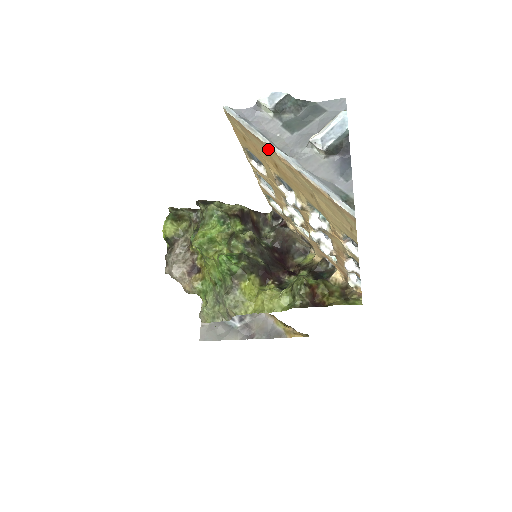
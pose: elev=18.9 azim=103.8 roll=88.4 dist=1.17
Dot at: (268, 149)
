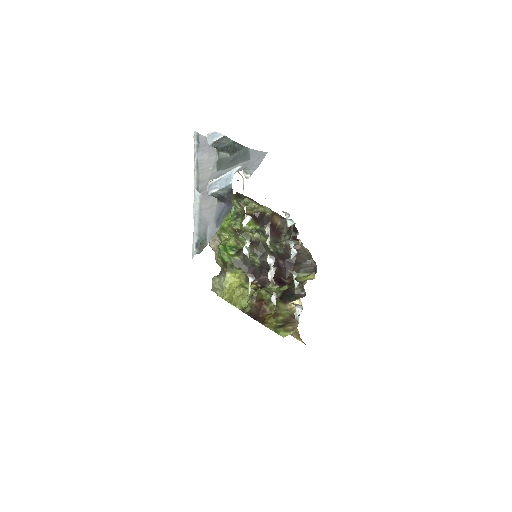
Dot at: occluded
